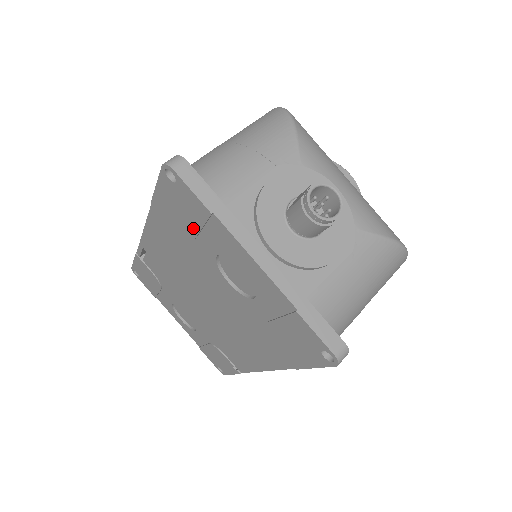
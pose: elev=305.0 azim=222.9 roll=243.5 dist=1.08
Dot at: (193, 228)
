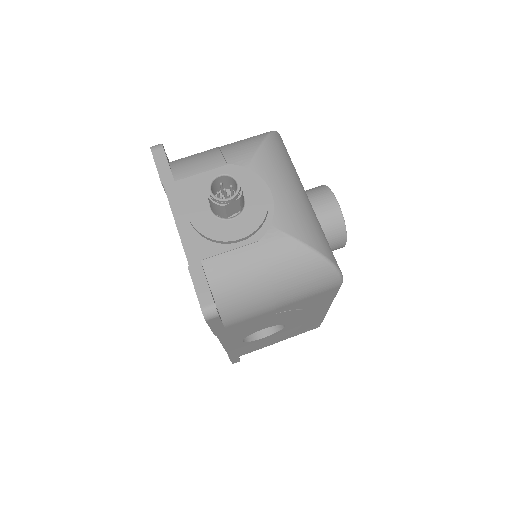
Dot at: occluded
